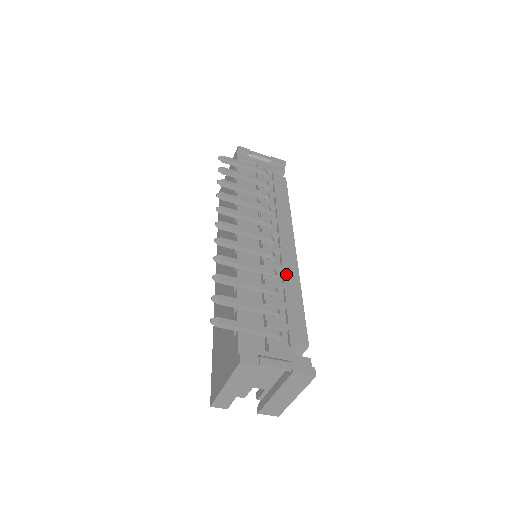
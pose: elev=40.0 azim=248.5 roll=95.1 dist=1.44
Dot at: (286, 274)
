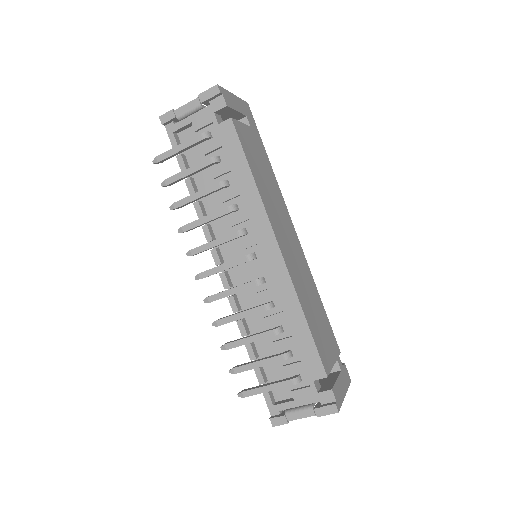
Dot at: (281, 298)
